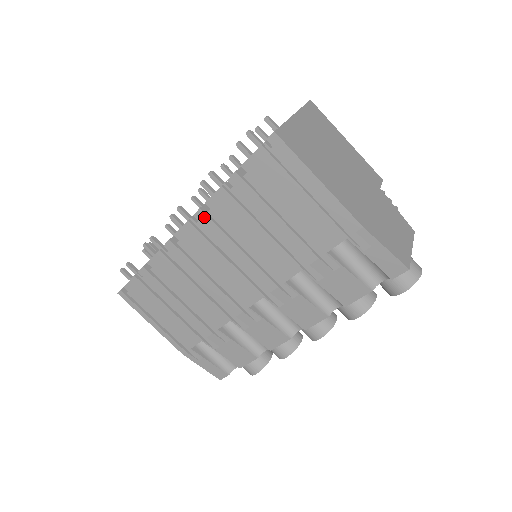
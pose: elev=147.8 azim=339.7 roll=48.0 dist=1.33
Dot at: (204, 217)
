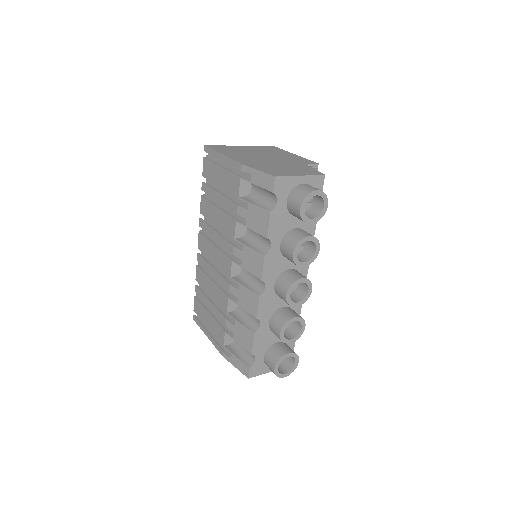
Dot at: (202, 223)
